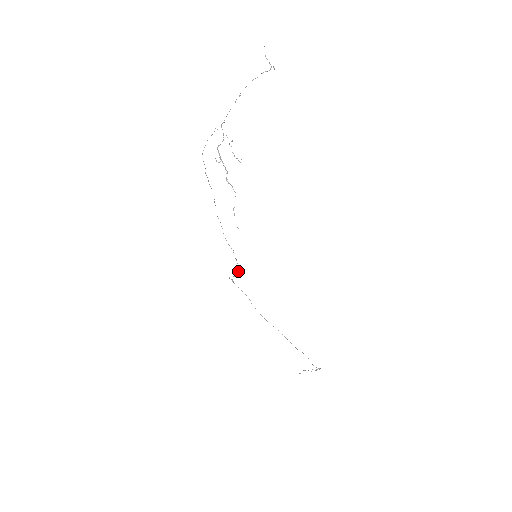
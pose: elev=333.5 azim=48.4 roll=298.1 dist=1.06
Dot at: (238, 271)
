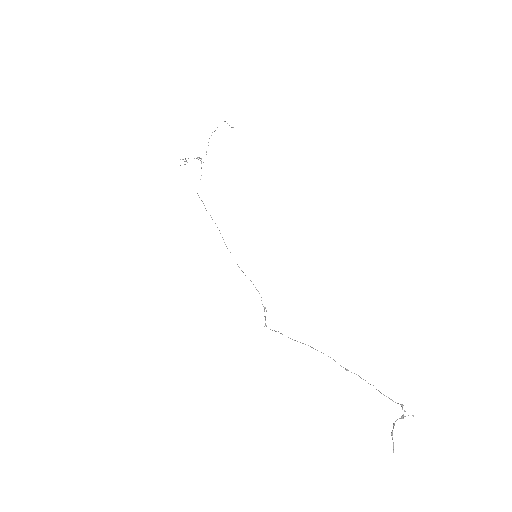
Dot at: (265, 308)
